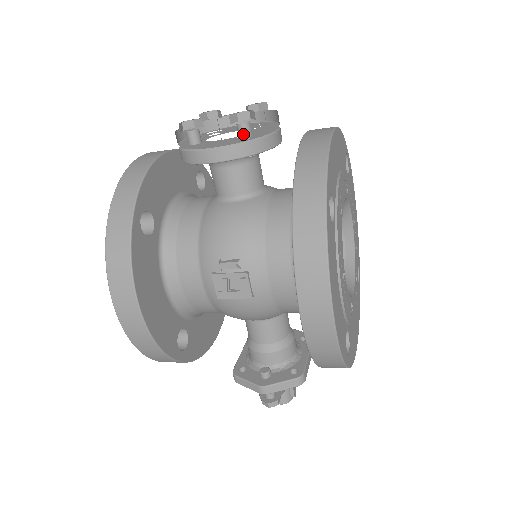
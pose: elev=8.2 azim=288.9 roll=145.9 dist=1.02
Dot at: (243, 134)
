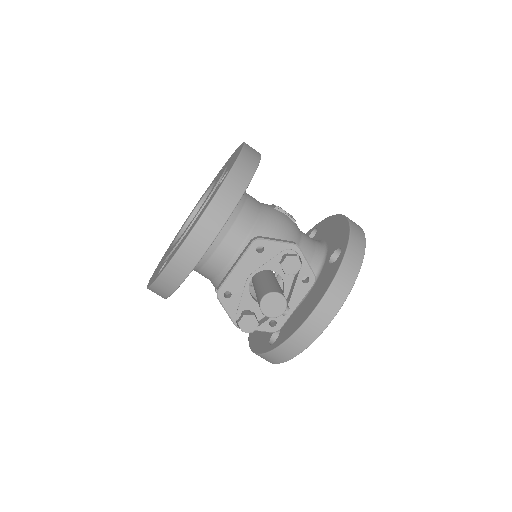
Dot at: occluded
